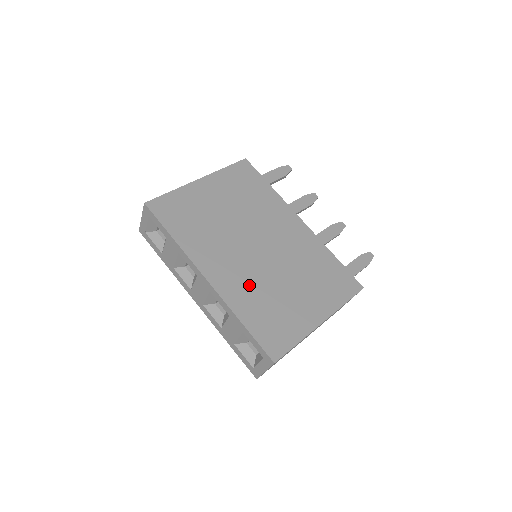
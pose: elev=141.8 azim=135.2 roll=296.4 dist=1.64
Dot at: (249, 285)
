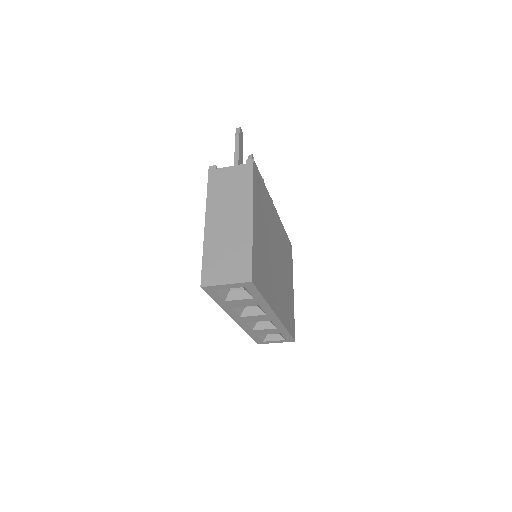
Dot at: (283, 299)
